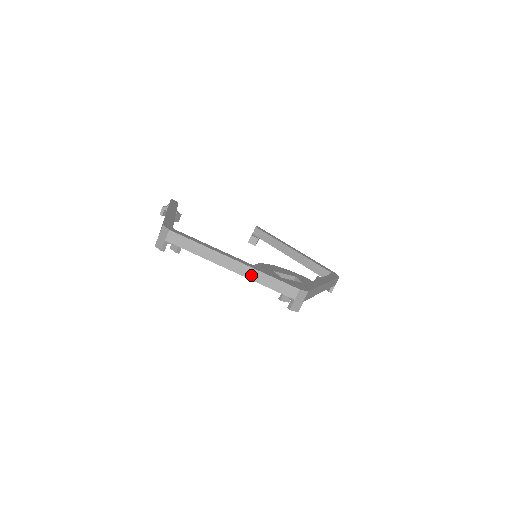
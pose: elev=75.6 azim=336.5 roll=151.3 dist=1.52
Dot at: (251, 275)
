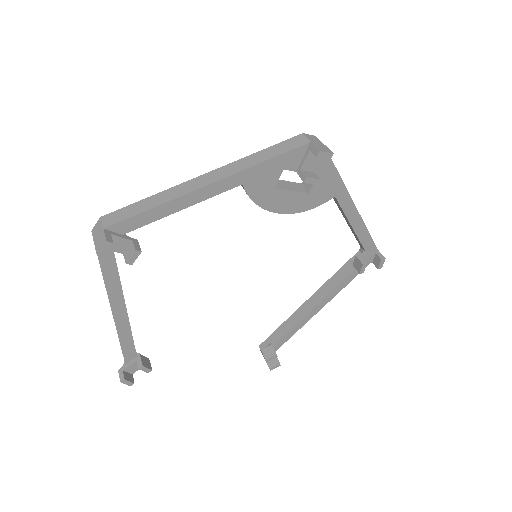
Dot at: (239, 167)
